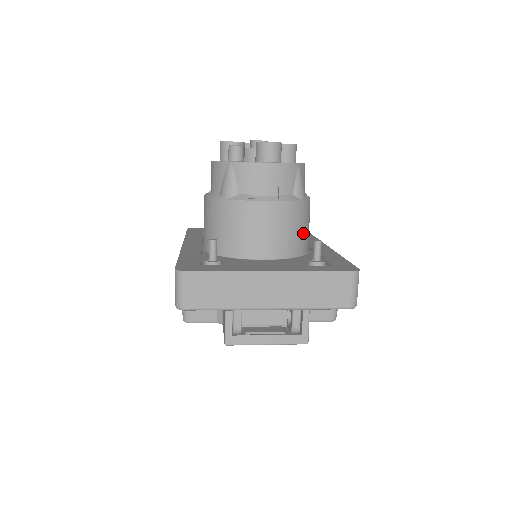
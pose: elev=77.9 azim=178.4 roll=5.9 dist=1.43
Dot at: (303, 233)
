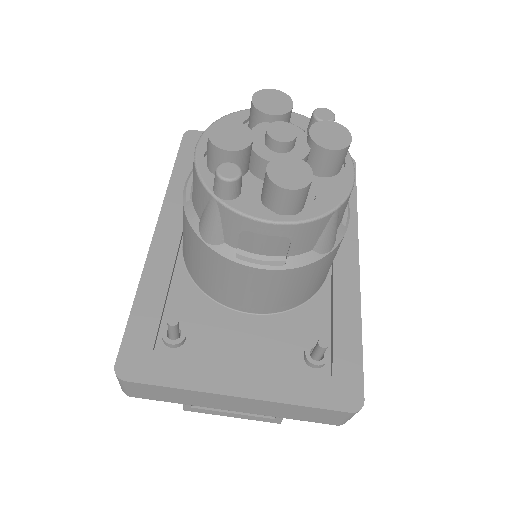
Dot at: (319, 279)
